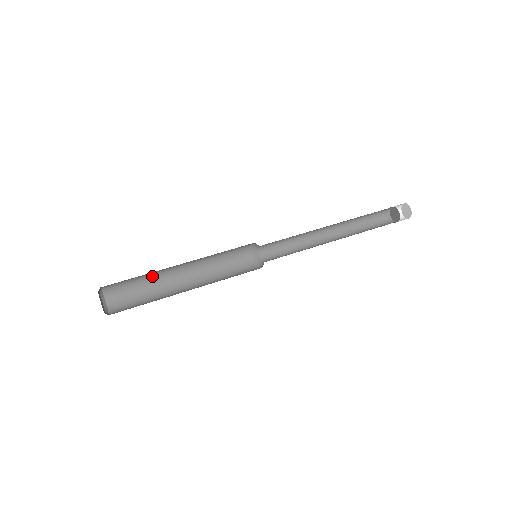
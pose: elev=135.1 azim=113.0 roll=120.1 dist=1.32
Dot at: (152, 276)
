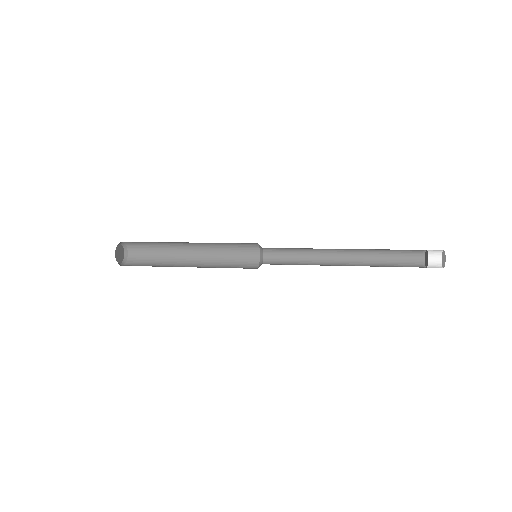
Dot at: (165, 264)
